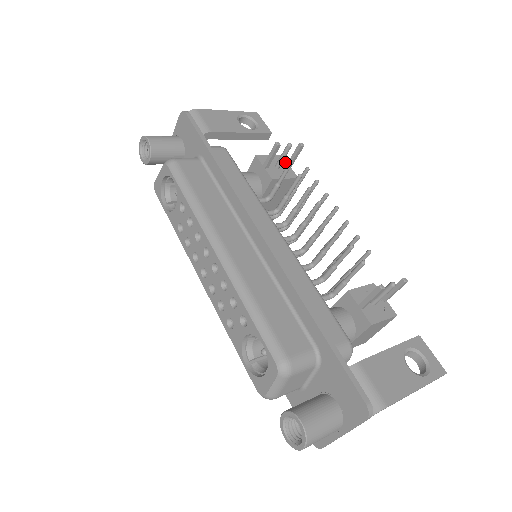
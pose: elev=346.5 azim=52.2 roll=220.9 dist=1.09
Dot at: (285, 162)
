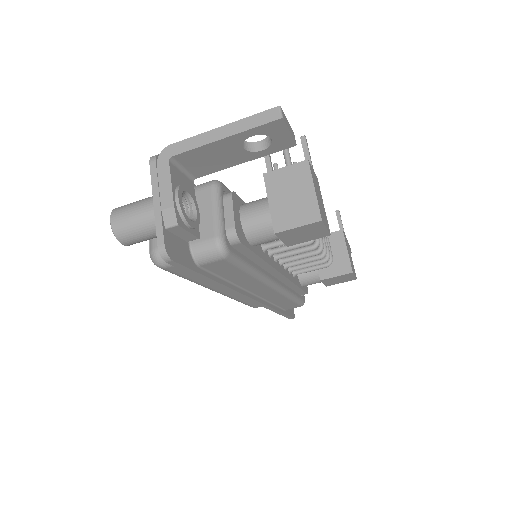
Dot at: occluded
